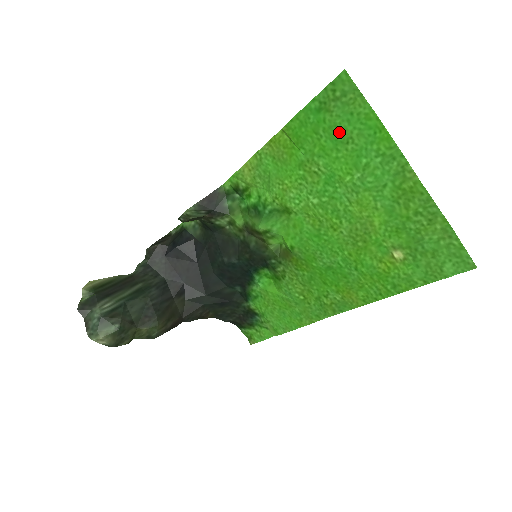
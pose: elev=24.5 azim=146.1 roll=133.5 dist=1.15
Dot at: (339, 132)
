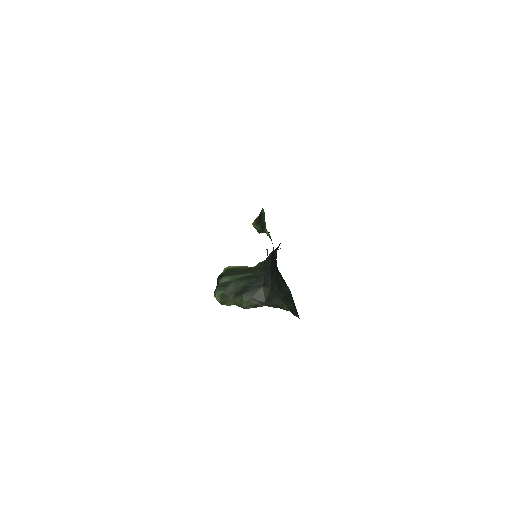
Dot at: occluded
